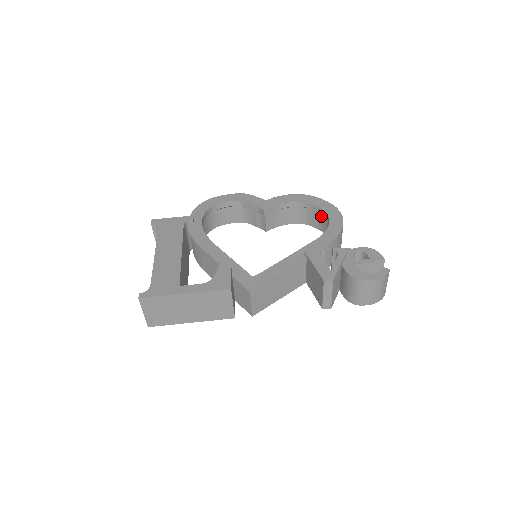
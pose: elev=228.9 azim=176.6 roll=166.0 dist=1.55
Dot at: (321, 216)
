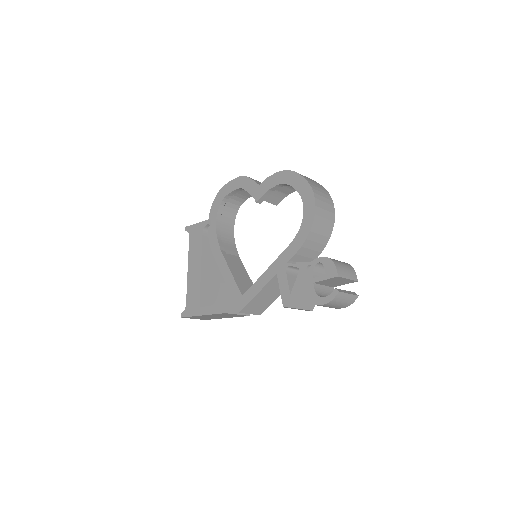
Dot at: occluded
